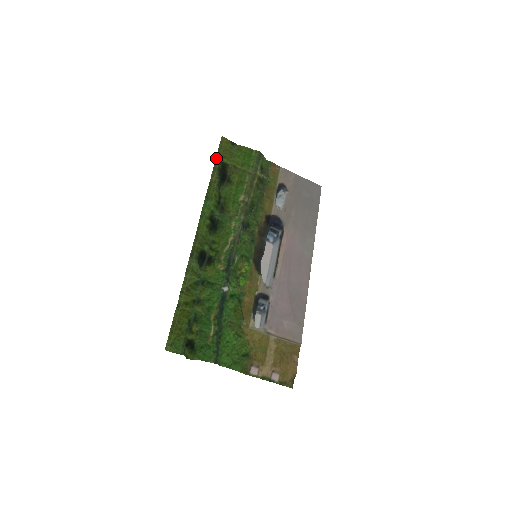
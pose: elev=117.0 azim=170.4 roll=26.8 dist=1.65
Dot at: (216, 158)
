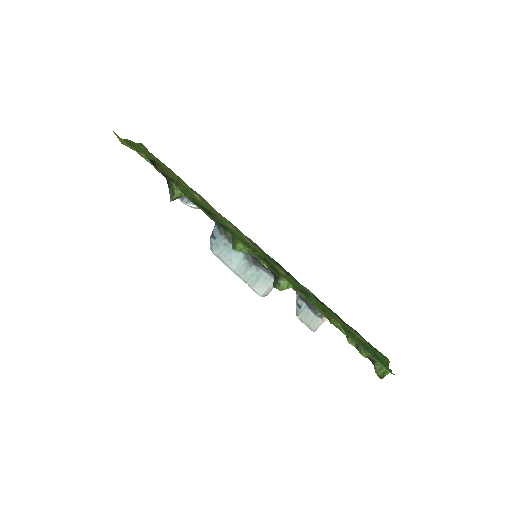
Dot at: (143, 154)
